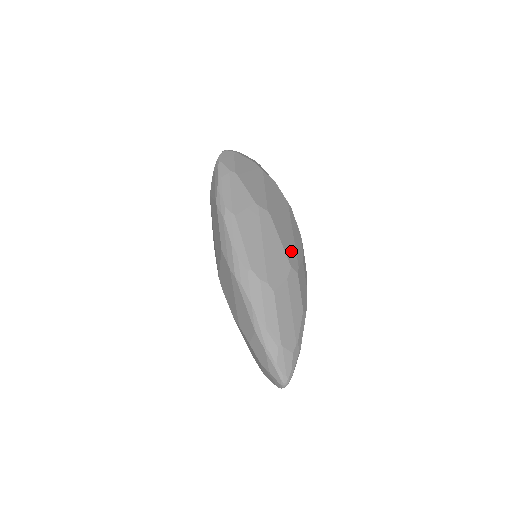
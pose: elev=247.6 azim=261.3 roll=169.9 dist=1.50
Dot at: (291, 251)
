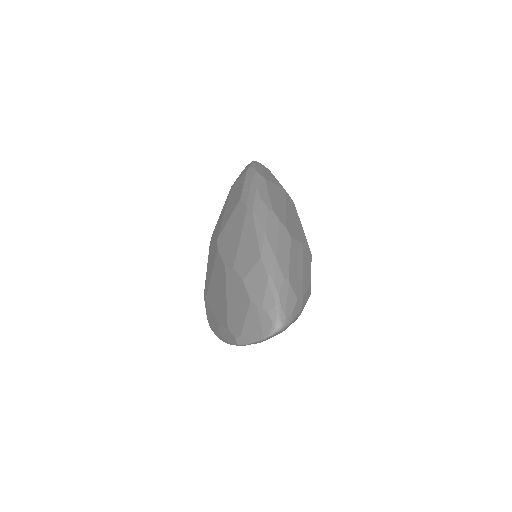
Dot at: occluded
